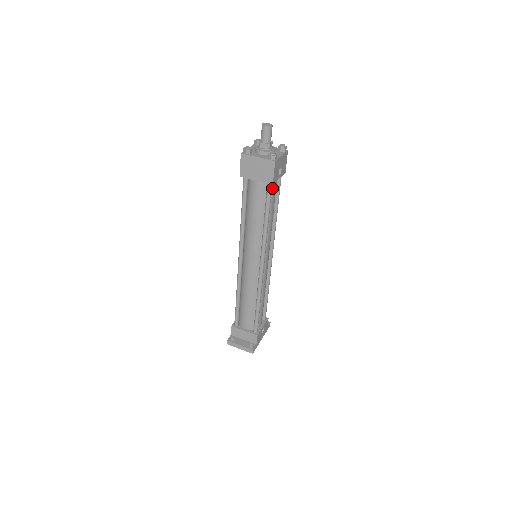
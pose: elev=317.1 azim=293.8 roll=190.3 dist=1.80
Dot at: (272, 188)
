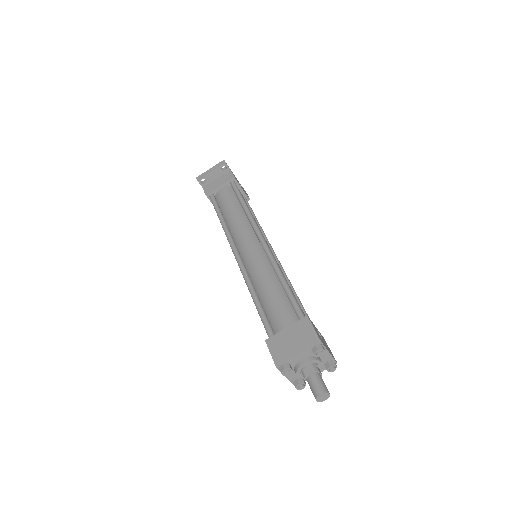
Dot at: occluded
